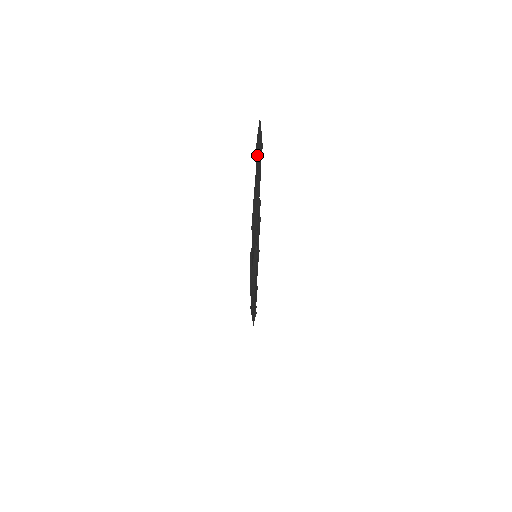
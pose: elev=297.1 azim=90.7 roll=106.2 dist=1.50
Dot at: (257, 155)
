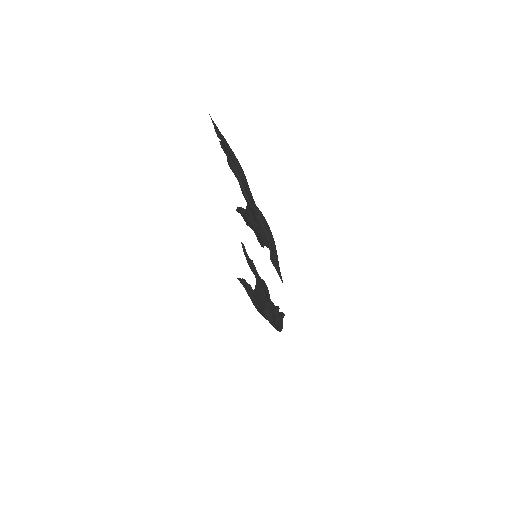
Dot at: (221, 137)
